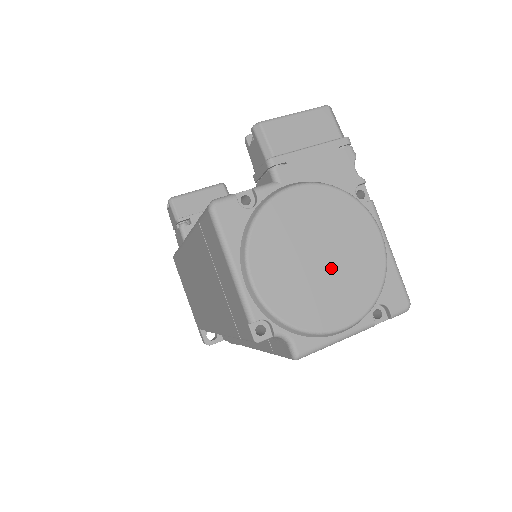
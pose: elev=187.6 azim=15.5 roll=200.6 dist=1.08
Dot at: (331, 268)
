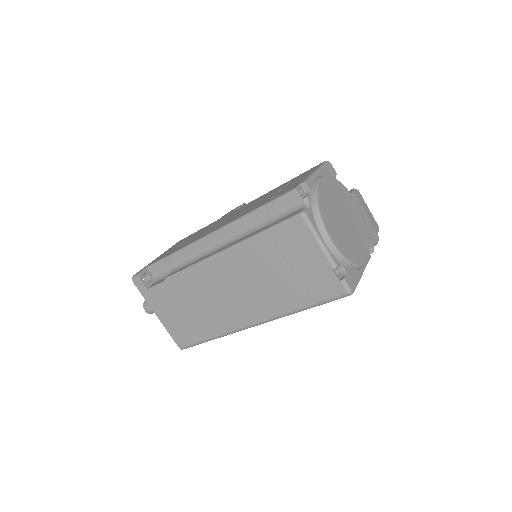
Dot at: (345, 228)
